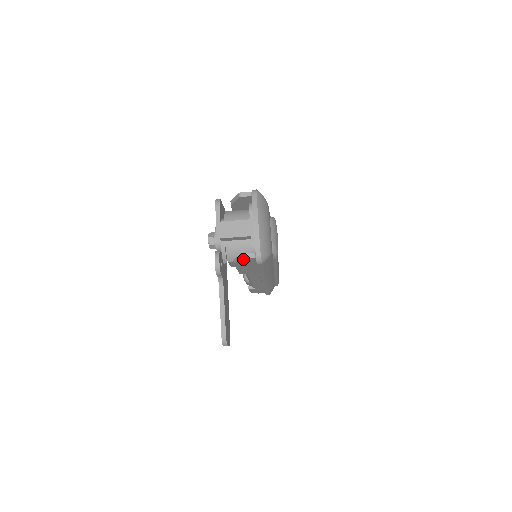
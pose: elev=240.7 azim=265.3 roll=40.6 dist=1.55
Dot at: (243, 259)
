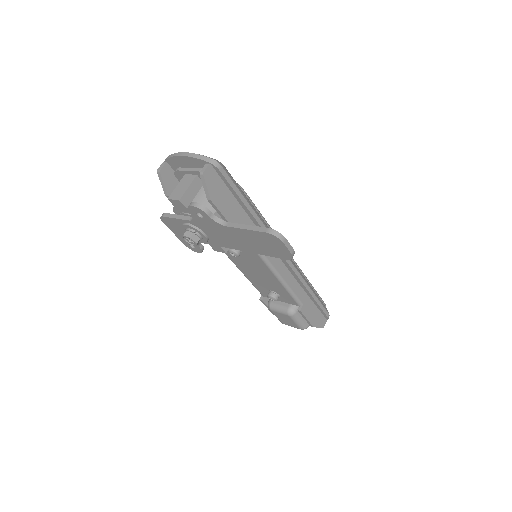
Dot at: (205, 177)
